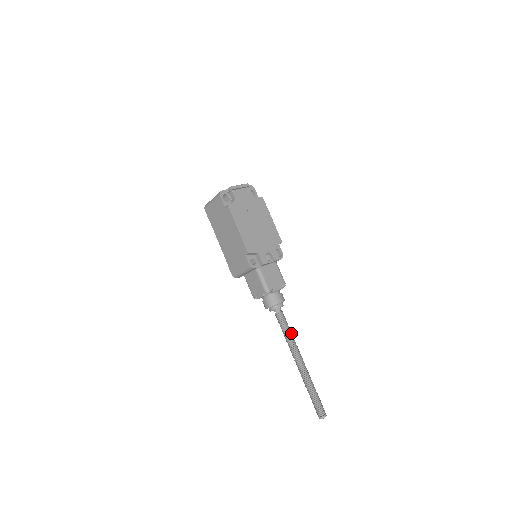
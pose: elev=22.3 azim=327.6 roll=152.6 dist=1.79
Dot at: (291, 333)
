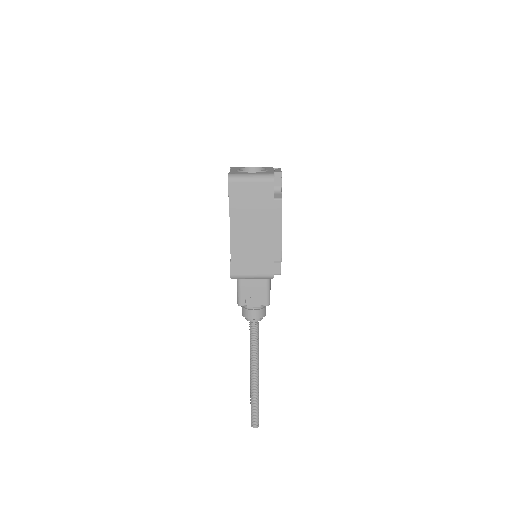
Dot at: occluded
